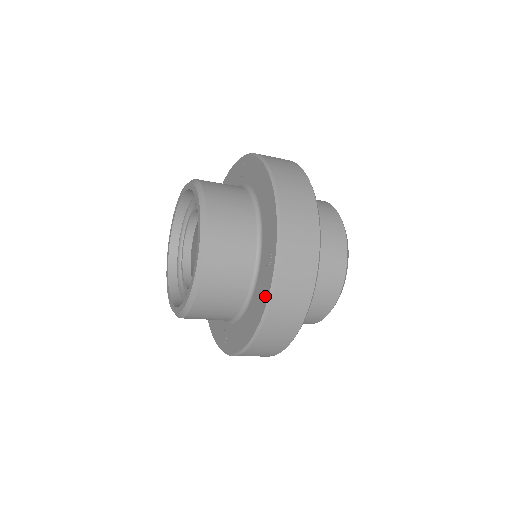
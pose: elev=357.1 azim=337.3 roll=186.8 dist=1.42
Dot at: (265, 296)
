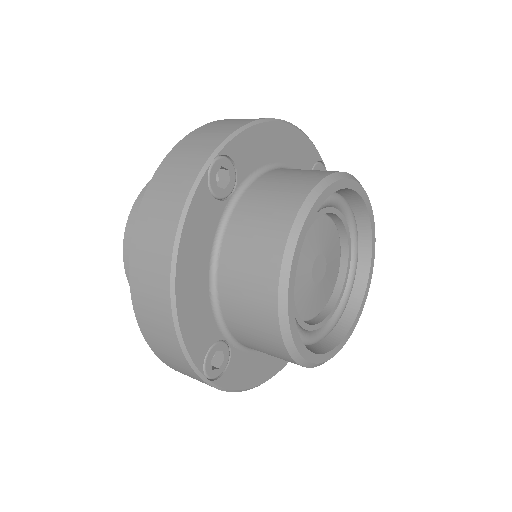
Dot at: occluded
